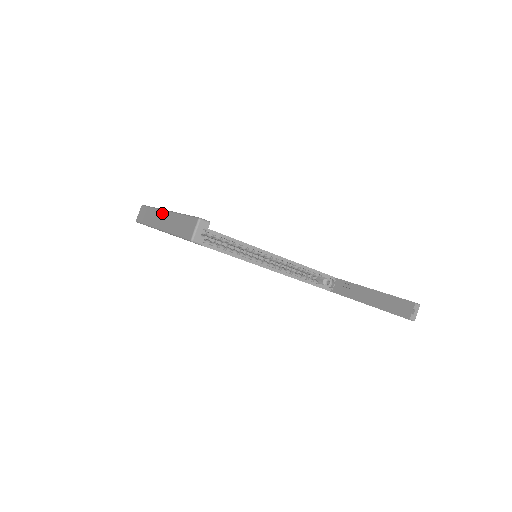
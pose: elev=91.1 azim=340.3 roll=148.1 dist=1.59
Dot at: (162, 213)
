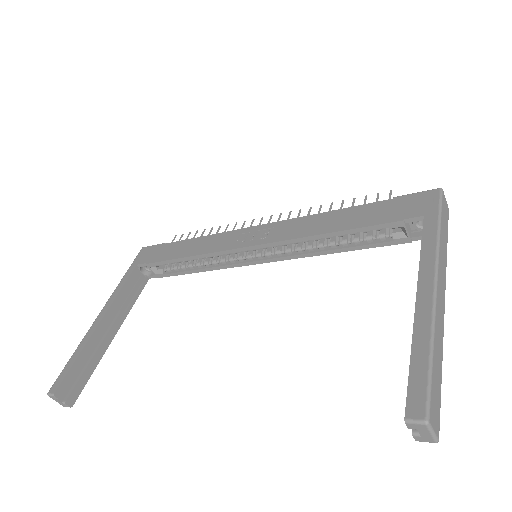
Dot at: occluded
